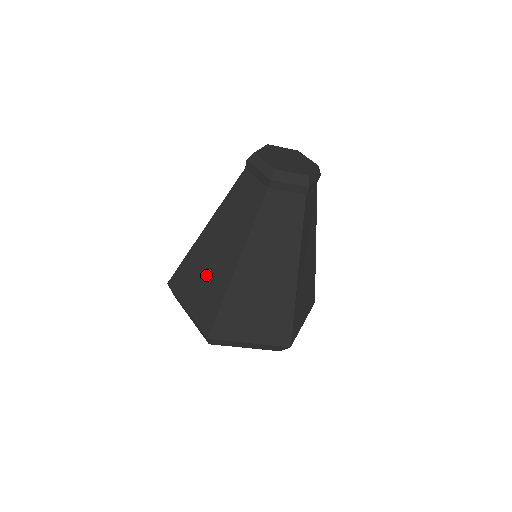
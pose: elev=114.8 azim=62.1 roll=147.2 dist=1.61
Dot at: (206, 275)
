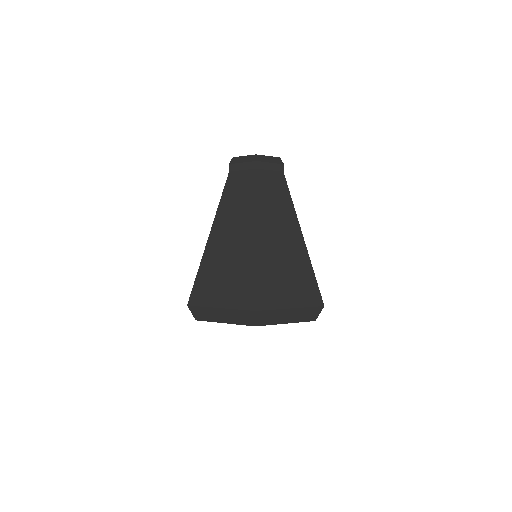
Dot at: (228, 264)
